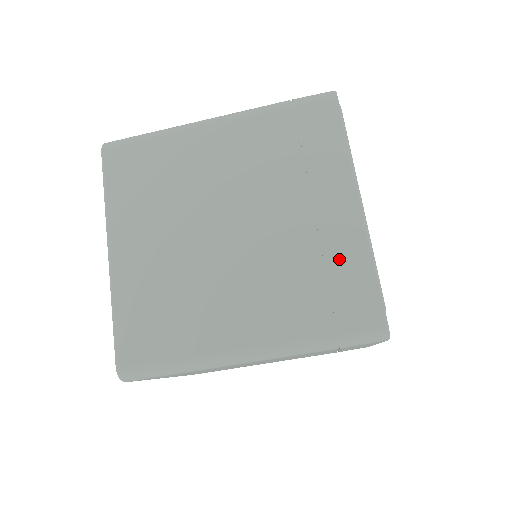
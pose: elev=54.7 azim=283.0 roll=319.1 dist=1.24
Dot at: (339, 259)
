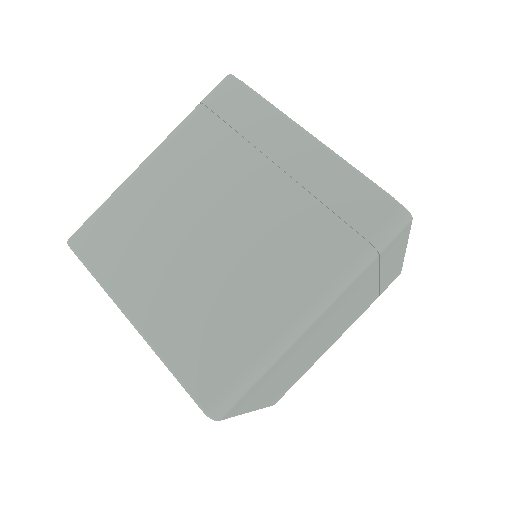
Dot at: (325, 186)
